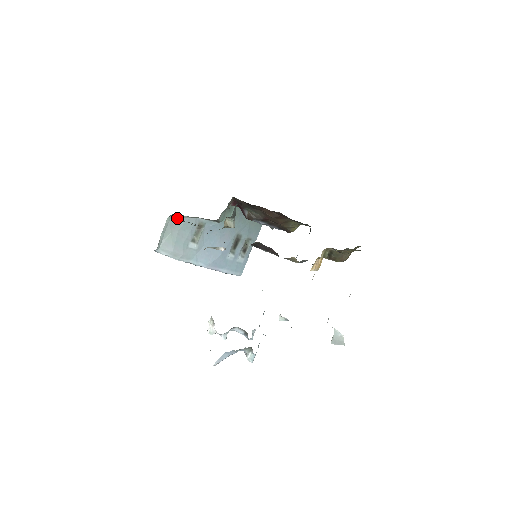
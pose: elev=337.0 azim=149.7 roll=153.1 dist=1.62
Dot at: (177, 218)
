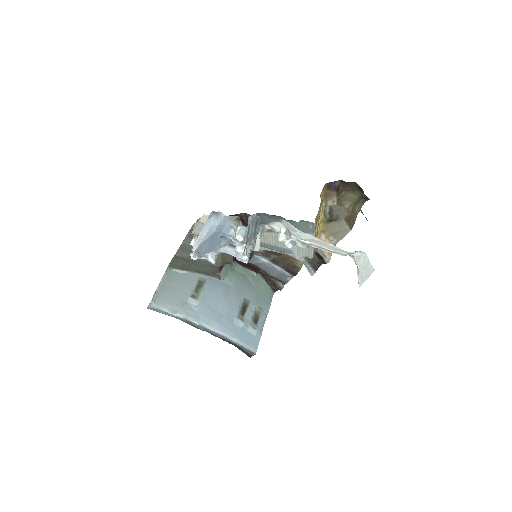
Dot at: (175, 273)
